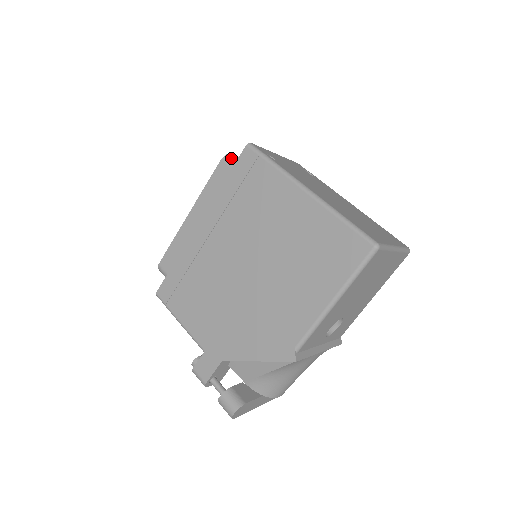
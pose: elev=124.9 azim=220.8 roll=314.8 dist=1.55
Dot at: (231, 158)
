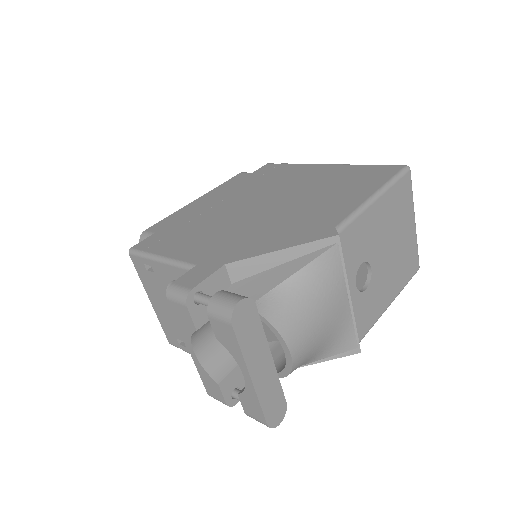
Dot at: occluded
